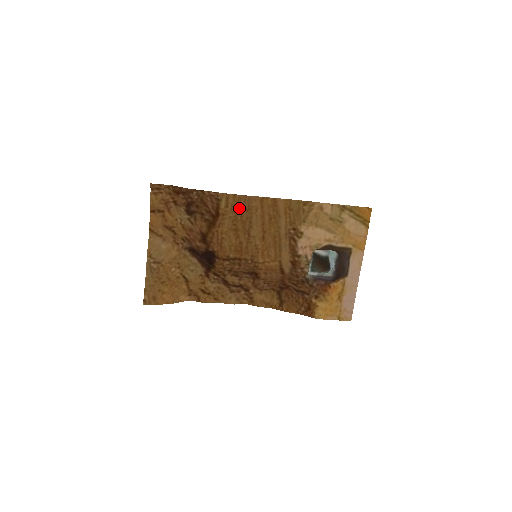
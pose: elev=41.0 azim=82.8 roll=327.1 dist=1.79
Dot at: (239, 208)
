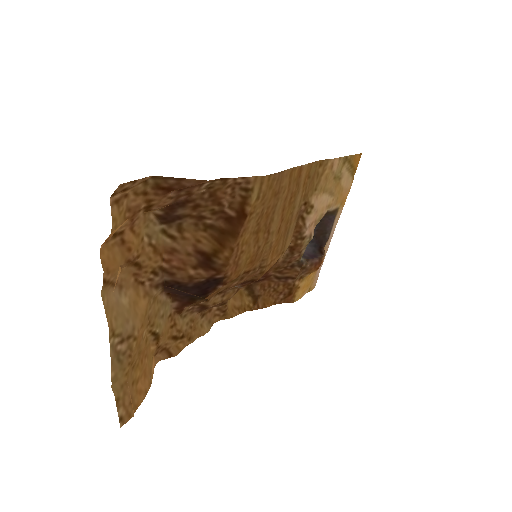
Dot at: (269, 195)
